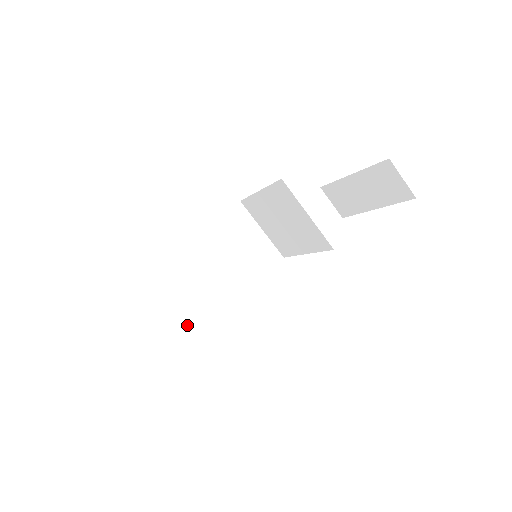
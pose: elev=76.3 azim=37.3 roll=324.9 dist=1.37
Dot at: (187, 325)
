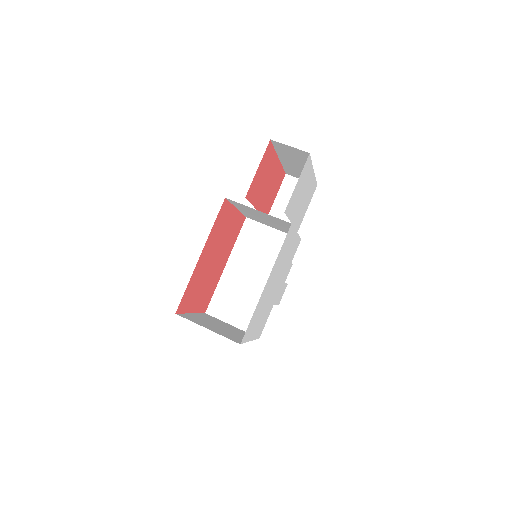
Dot at: occluded
